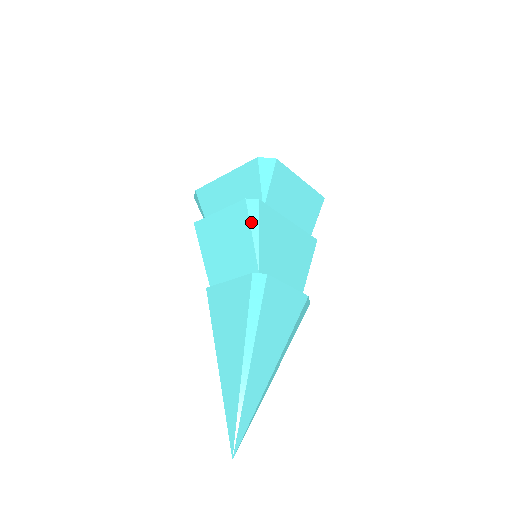
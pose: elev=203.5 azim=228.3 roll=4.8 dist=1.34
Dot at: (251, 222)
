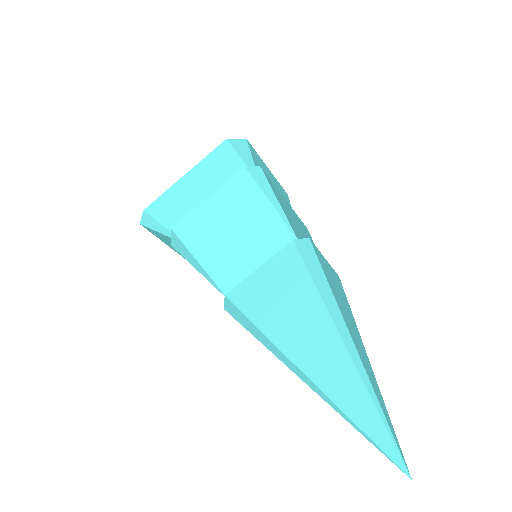
Dot at: (262, 189)
